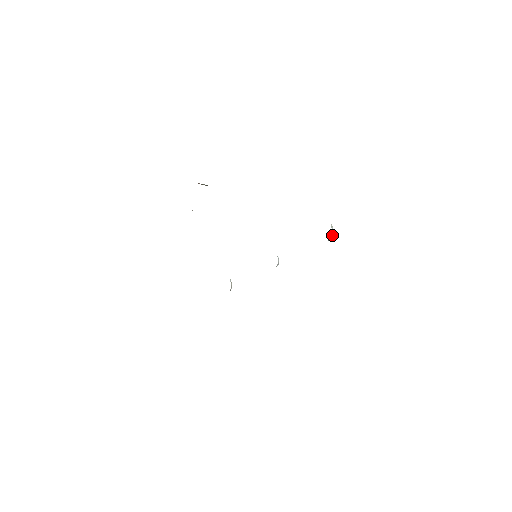
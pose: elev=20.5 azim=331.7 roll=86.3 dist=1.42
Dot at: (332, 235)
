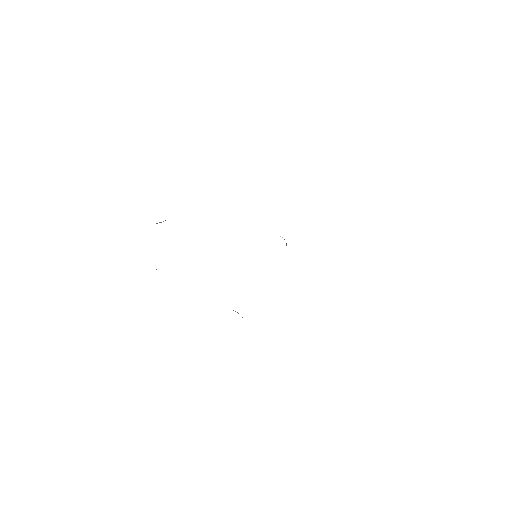
Dot at: occluded
